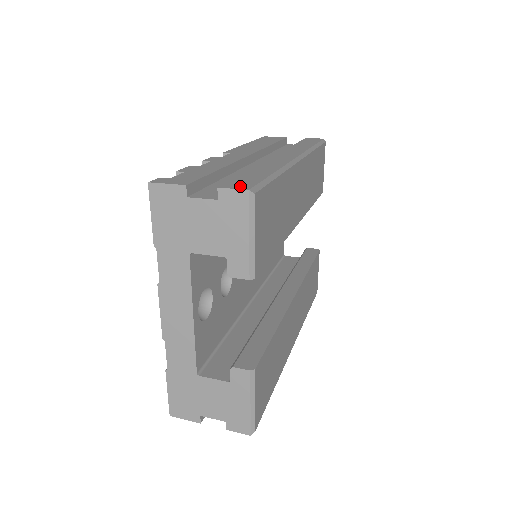
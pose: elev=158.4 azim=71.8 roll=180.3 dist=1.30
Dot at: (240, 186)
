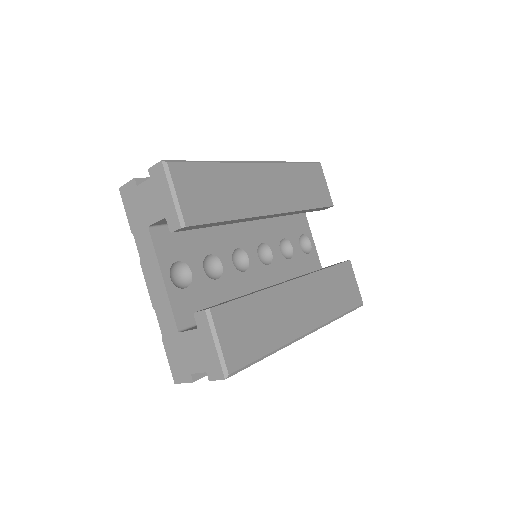
Dot at: occluded
